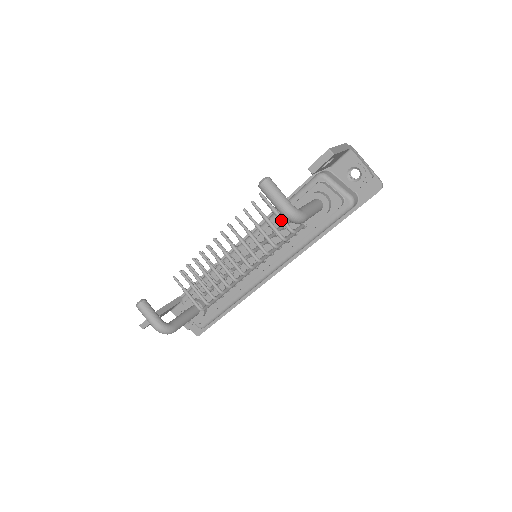
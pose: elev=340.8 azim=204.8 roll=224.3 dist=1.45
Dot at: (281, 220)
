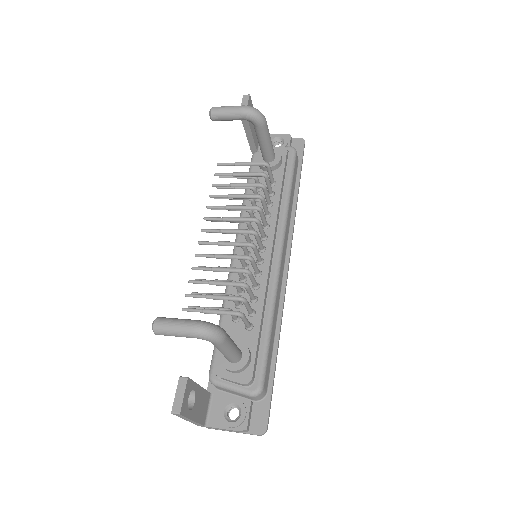
Dot at: (250, 163)
